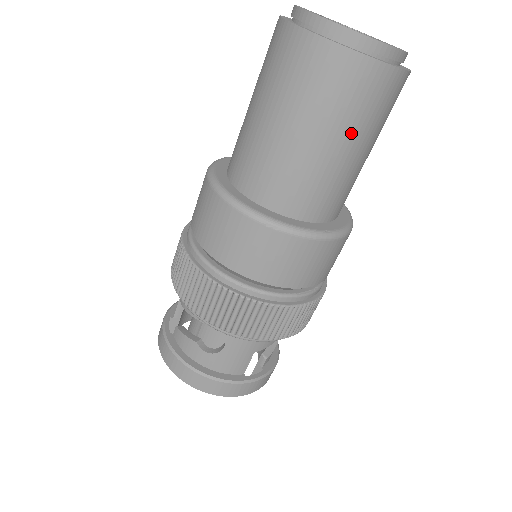
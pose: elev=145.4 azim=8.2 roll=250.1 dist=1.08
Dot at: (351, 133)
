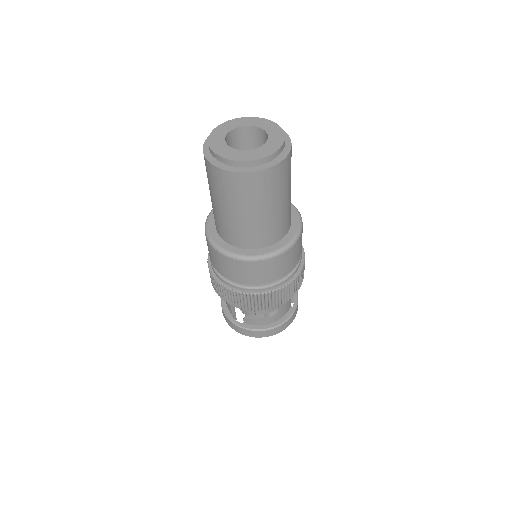
Dot at: (287, 189)
